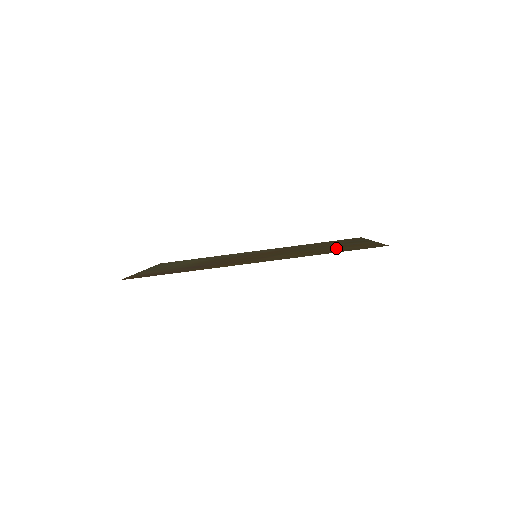
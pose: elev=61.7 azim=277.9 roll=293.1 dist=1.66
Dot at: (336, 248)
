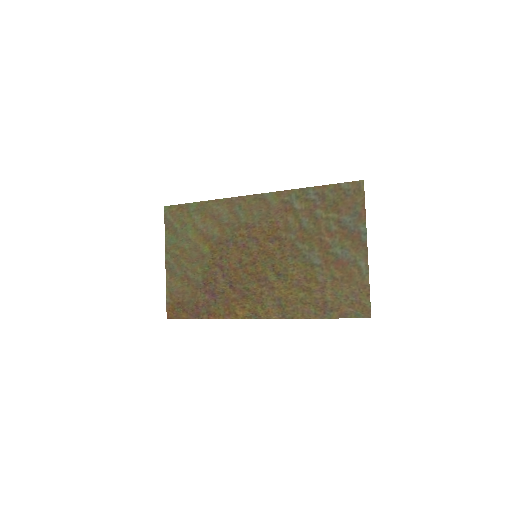
Dot at: (328, 282)
